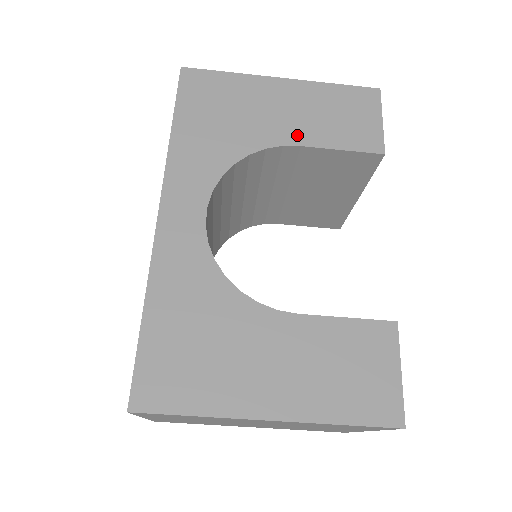
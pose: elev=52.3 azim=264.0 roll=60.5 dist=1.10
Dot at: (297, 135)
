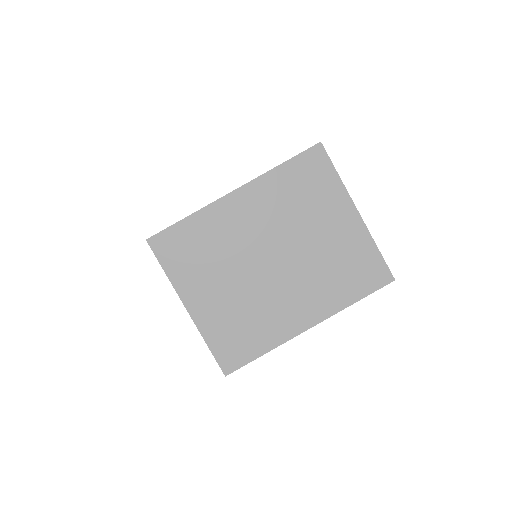
Dot at: occluded
